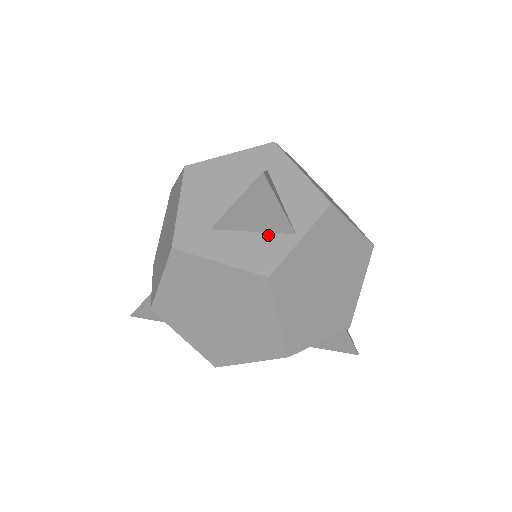
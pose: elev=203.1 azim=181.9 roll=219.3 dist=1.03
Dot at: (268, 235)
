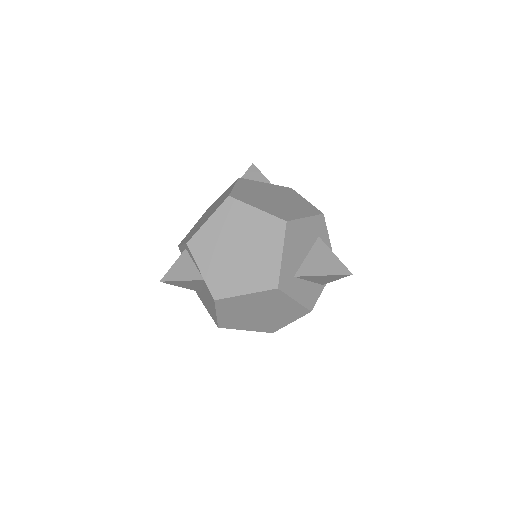
Dot at: (314, 284)
